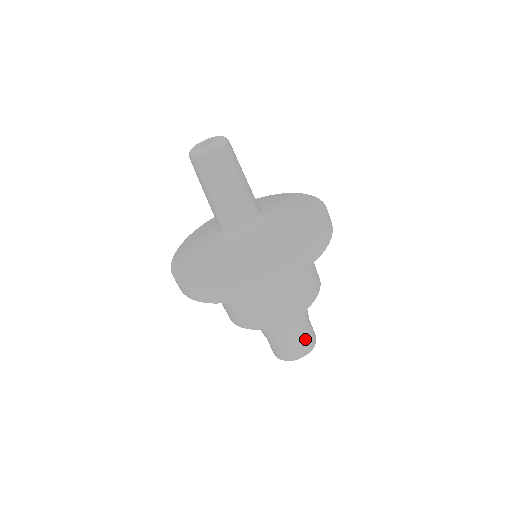
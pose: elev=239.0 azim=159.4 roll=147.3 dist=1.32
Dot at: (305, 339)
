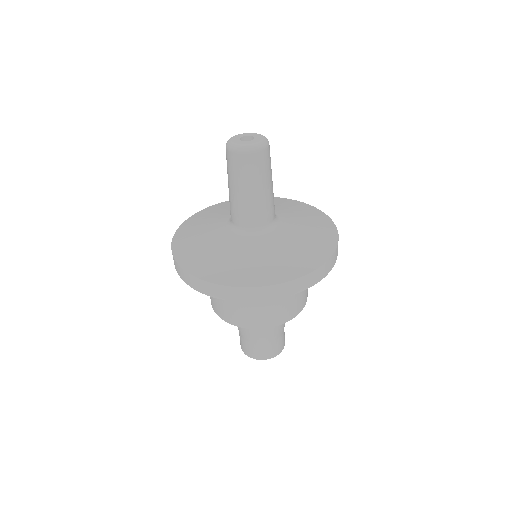
Dot at: (278, 342)
